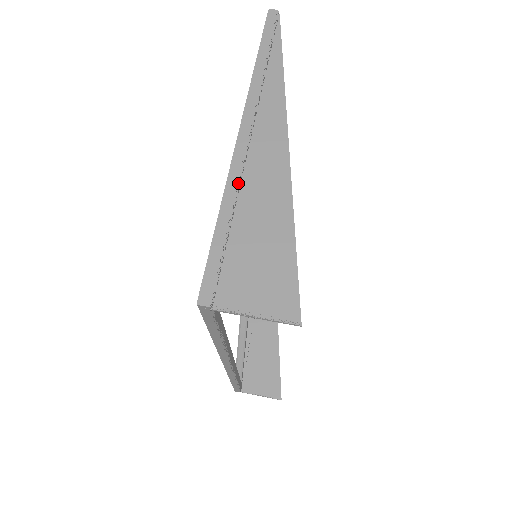
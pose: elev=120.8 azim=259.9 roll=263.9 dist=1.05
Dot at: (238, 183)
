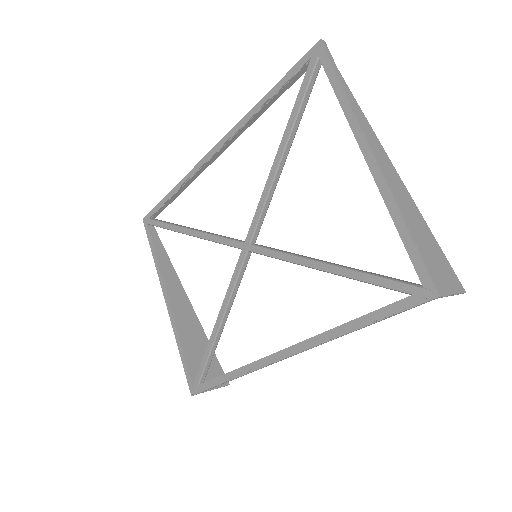
Dot at: (399, 199)
